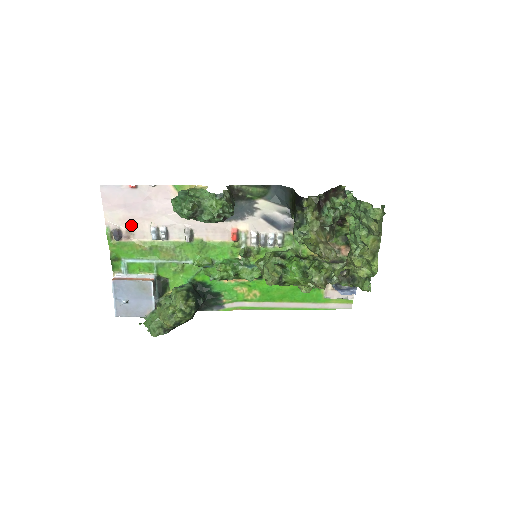
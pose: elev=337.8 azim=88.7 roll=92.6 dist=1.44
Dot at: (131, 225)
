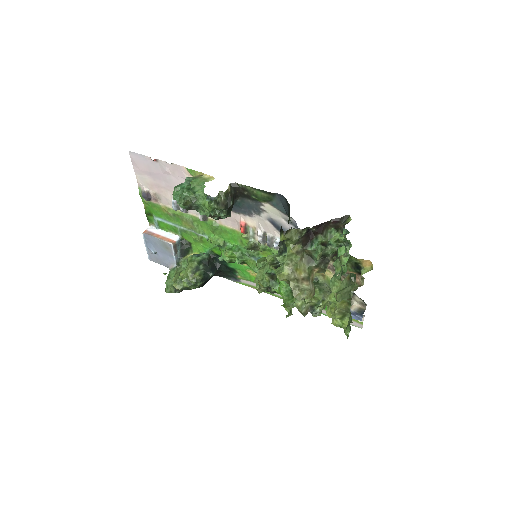
Dot at: (157, 191)
